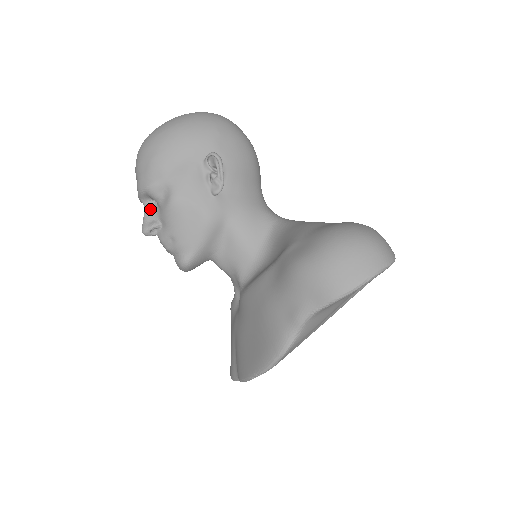
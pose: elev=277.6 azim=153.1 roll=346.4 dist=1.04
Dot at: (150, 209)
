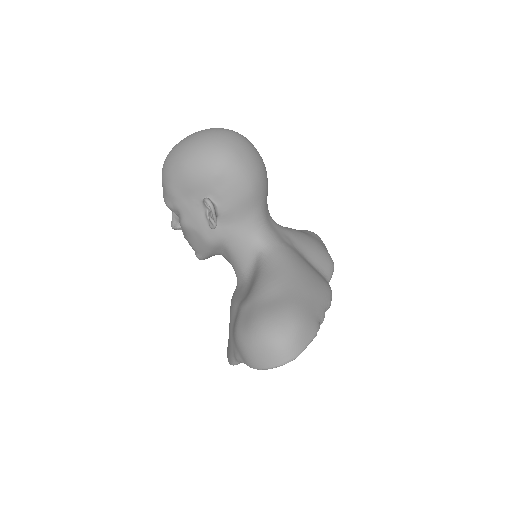
Dot at: occluded
